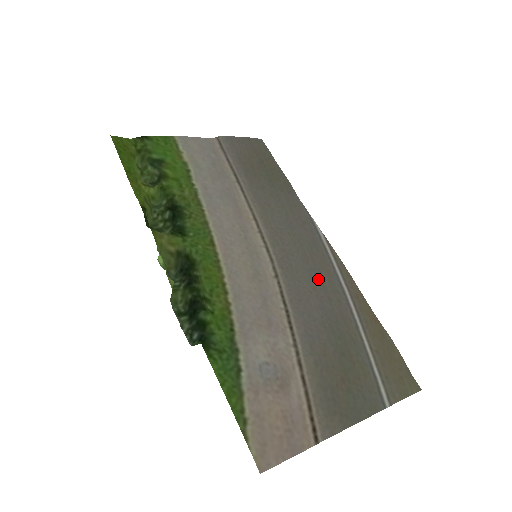
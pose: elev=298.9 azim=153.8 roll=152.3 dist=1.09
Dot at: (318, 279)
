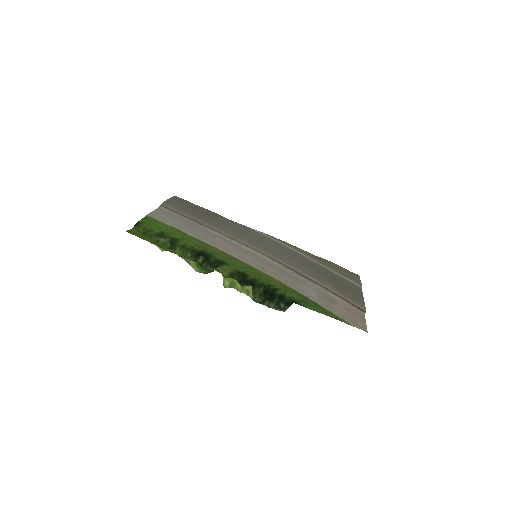
Dot at: (285, 252)
